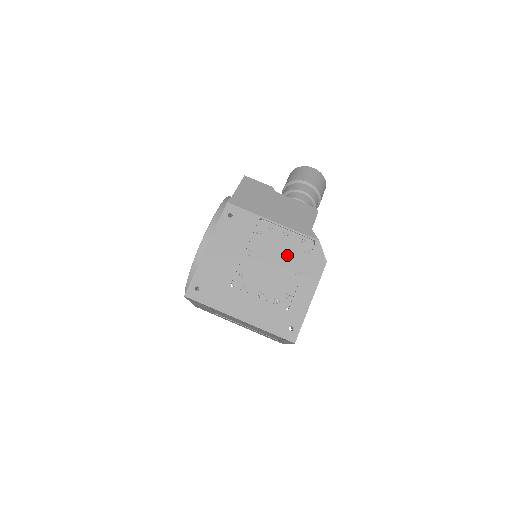
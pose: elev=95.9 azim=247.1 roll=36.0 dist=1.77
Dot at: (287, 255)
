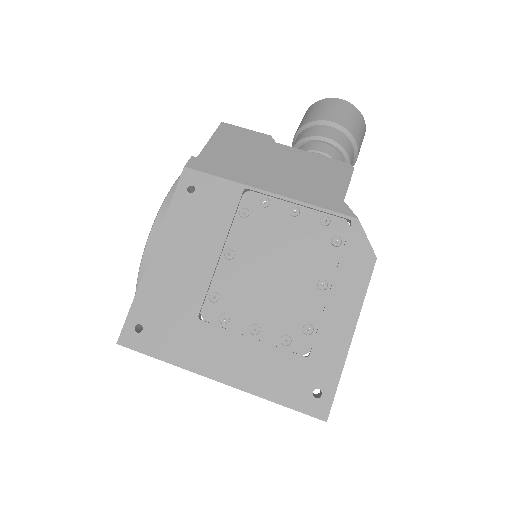
Dot at: (299, 252)
